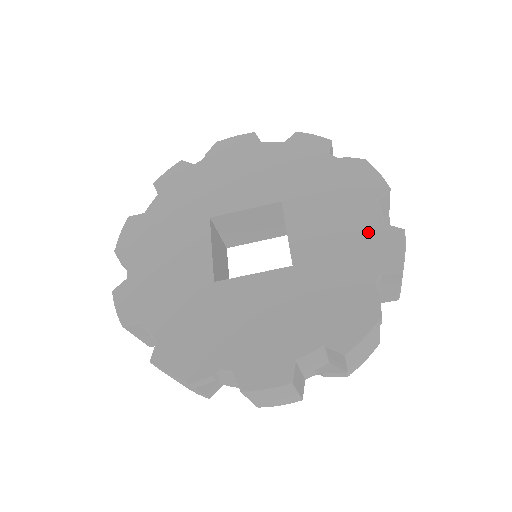
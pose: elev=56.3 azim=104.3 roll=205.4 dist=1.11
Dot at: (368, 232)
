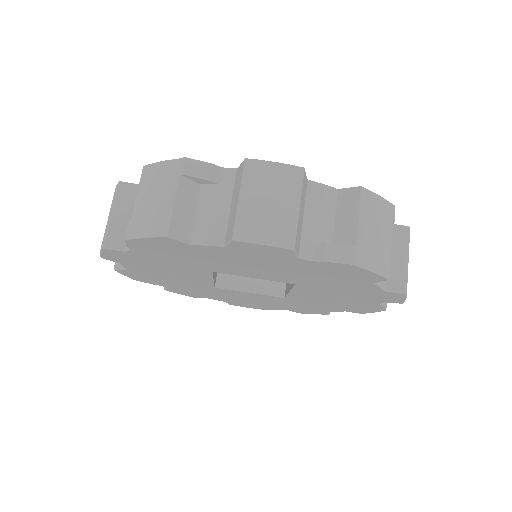
Dot at: occluded
